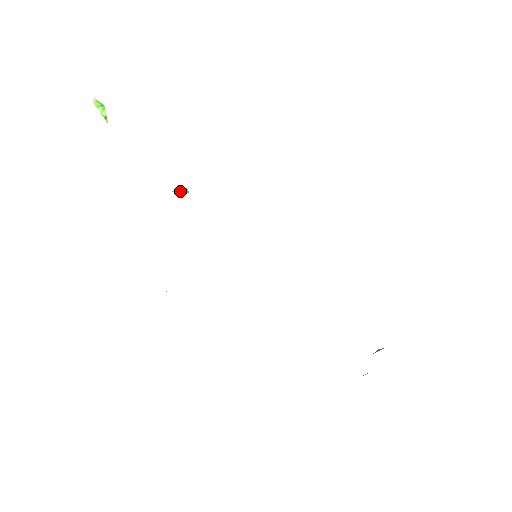
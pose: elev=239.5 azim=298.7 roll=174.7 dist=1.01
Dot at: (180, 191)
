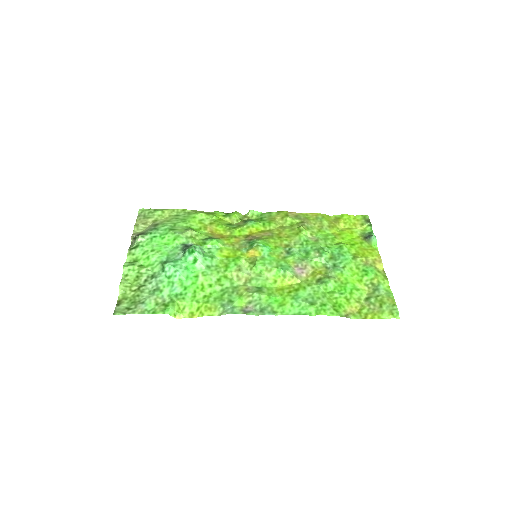
Dot at: (190, 256)
